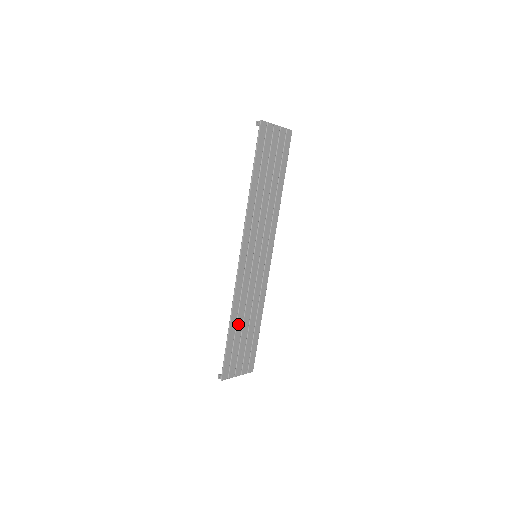
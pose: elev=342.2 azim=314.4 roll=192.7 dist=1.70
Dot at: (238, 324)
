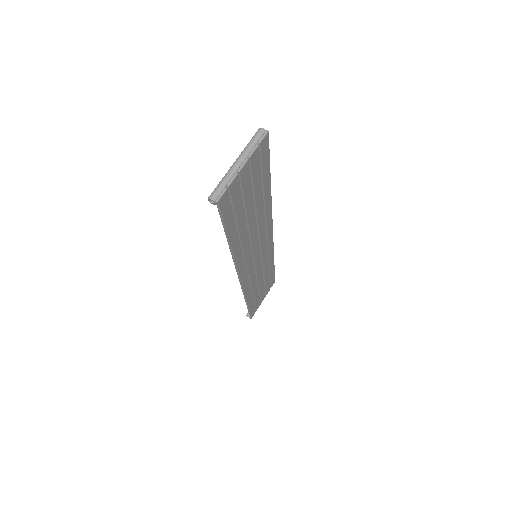
Dot at: (254, 294)
